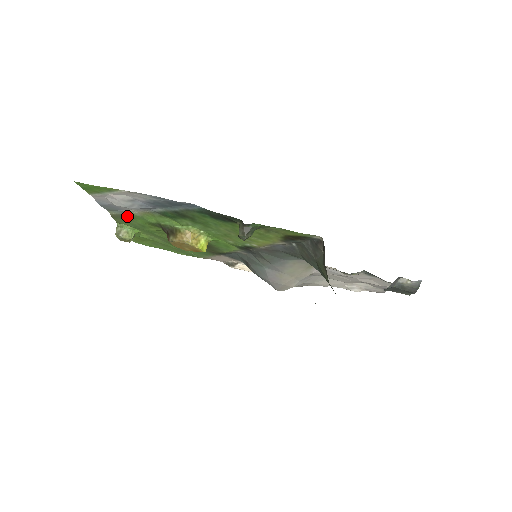
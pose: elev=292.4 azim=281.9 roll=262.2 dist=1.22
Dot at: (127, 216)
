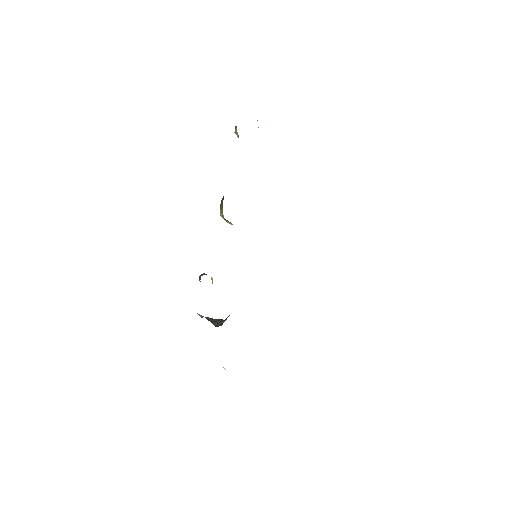
Dot at: occluded
